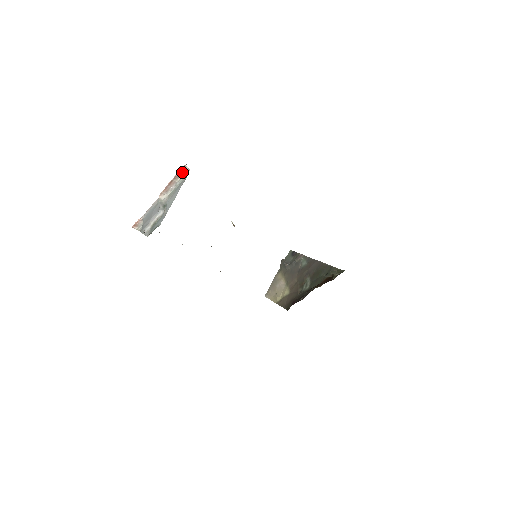
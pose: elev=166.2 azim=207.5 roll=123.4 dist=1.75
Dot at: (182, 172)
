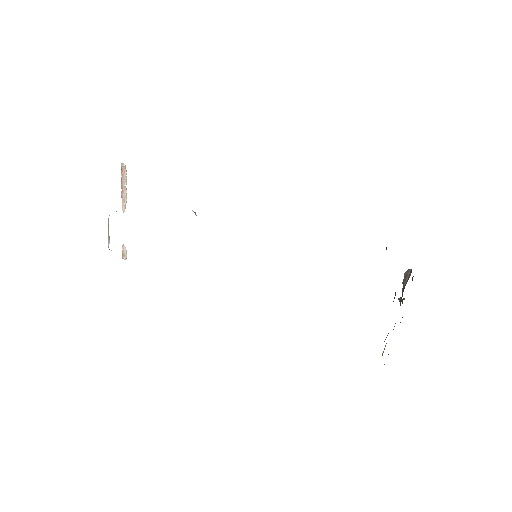
Dot at: (125, 172)
